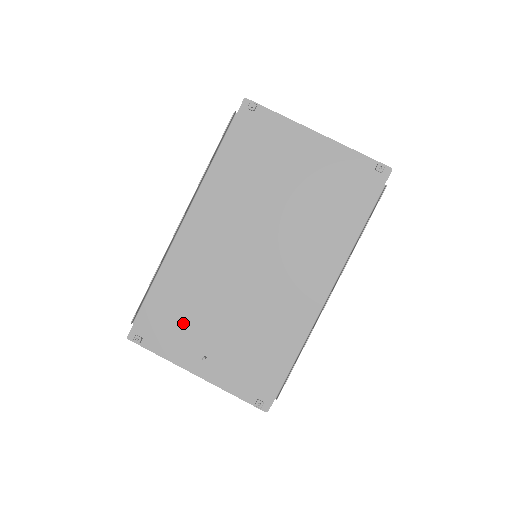
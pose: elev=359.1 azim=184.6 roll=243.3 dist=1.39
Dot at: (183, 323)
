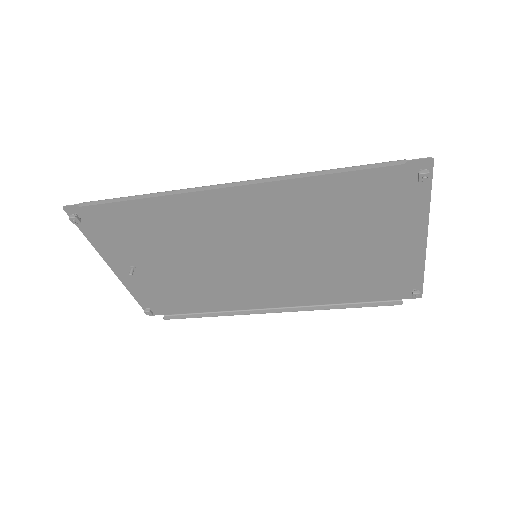
Dot at: (136, 240)
